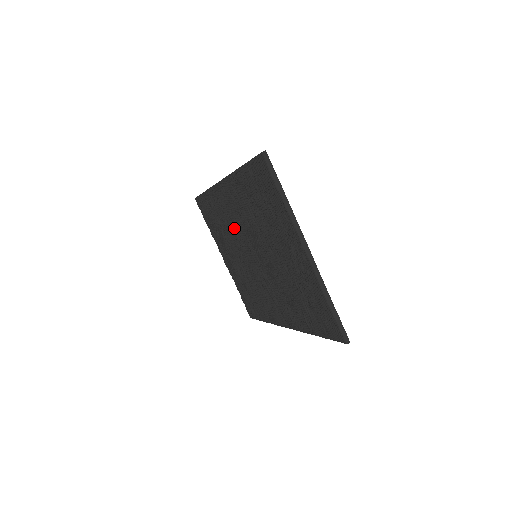
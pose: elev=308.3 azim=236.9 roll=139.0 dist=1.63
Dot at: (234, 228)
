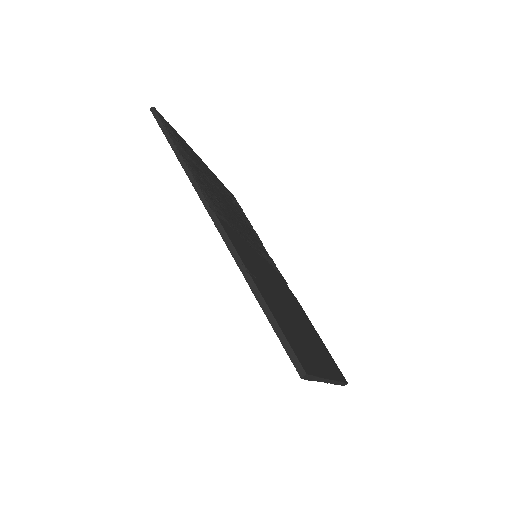
Dot at: occluded
